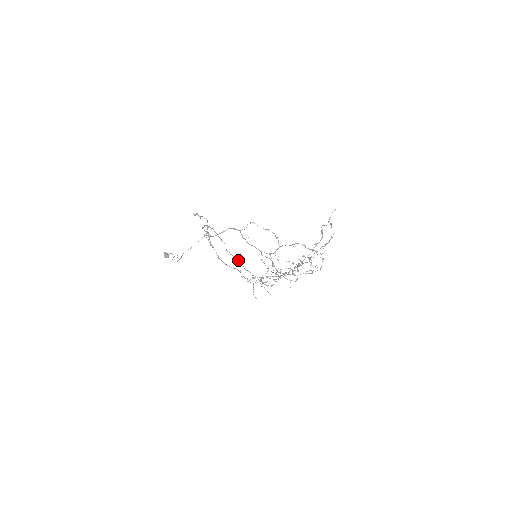
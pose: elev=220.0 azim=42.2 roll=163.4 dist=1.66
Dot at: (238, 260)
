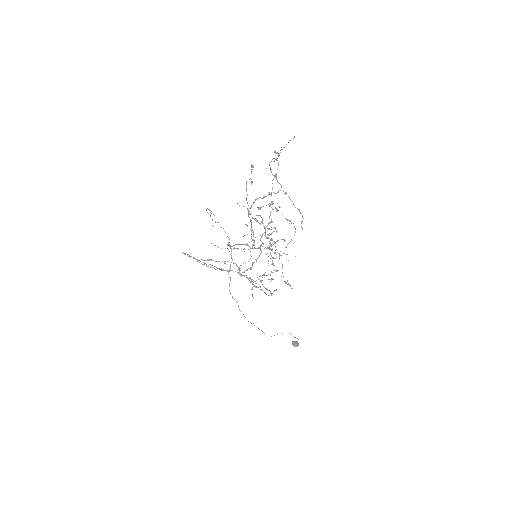
Dot at: occluded
